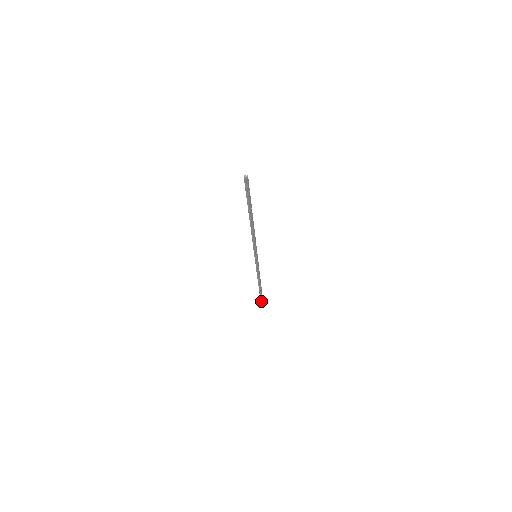
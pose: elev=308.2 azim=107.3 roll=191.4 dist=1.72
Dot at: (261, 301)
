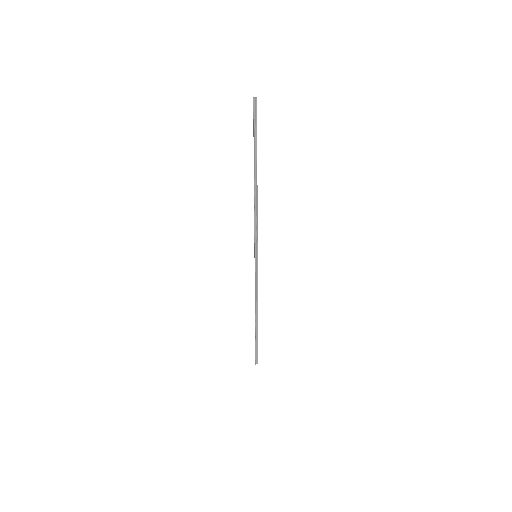
Dot at: (256, 359)
